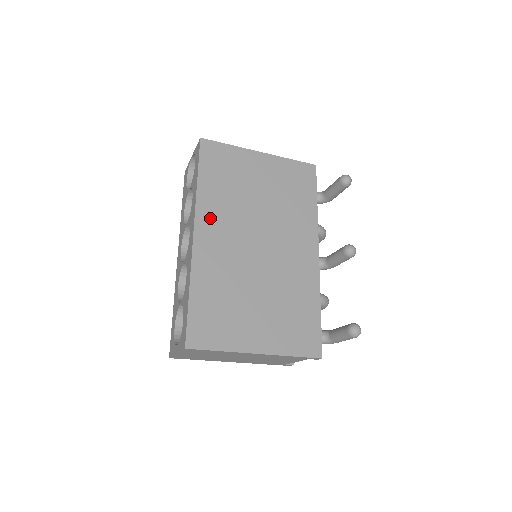
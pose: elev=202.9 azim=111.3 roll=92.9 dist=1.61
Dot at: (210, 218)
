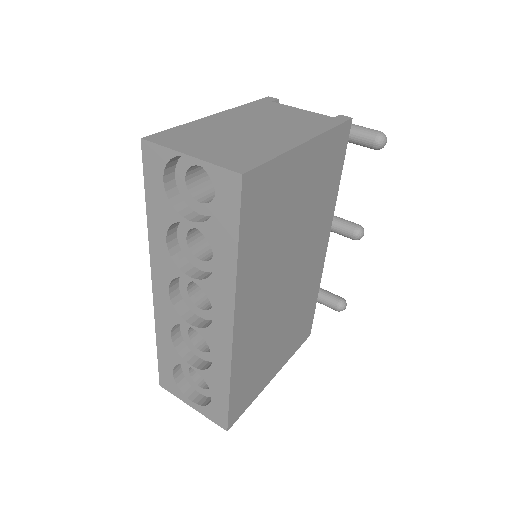
Dot at: (249, 295)
